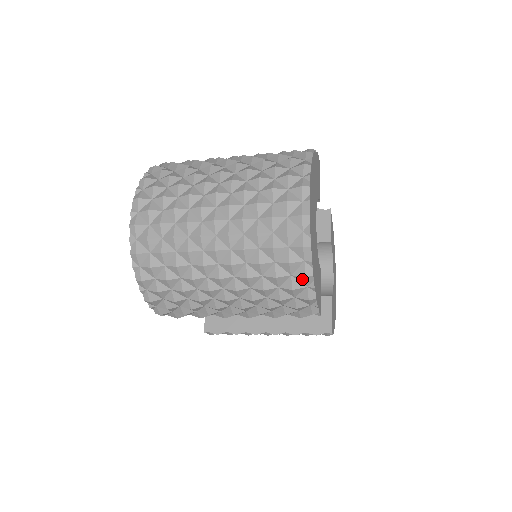
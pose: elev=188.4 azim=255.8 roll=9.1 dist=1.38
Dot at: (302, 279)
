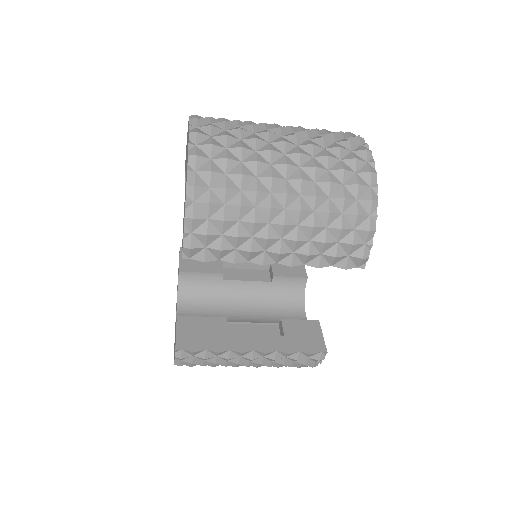
Dot at: (368, 204)
